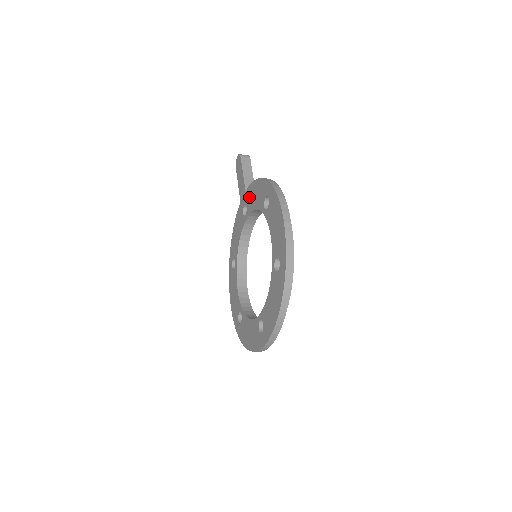
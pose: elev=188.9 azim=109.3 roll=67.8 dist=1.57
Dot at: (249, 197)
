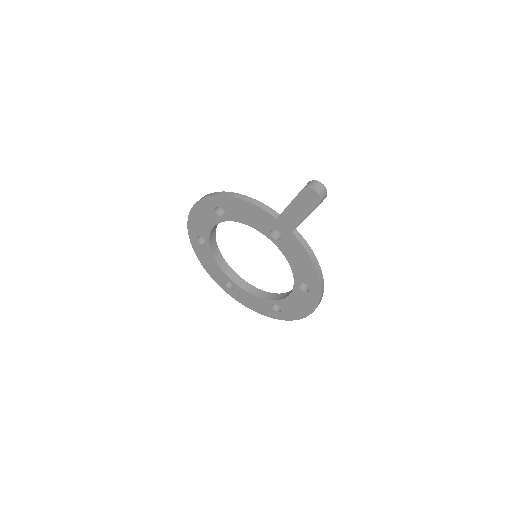
Dot at: (292, 246)
